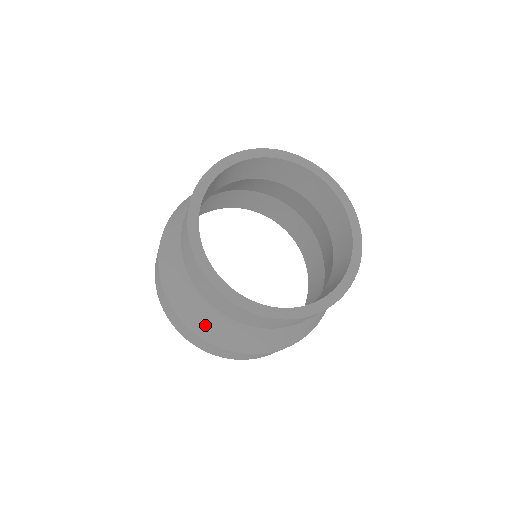
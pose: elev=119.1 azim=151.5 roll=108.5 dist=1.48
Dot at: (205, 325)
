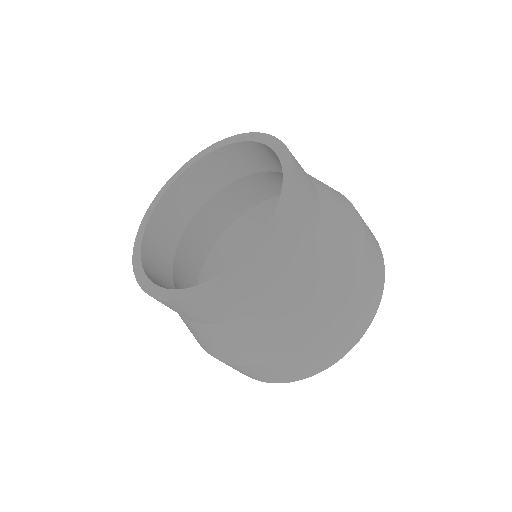
Dot at: (217, 347)
